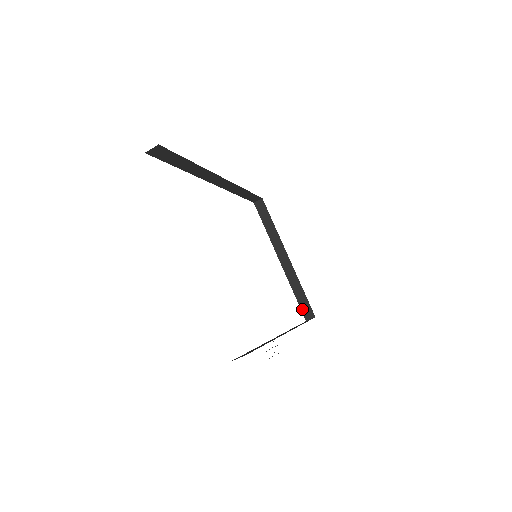
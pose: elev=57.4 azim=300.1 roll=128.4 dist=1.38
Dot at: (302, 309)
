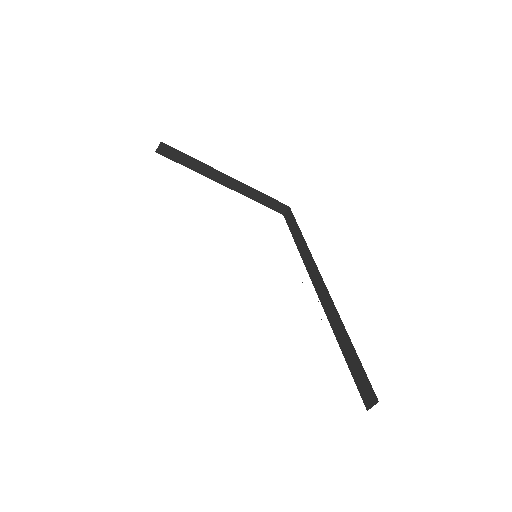
Dot at: (274, 209)
